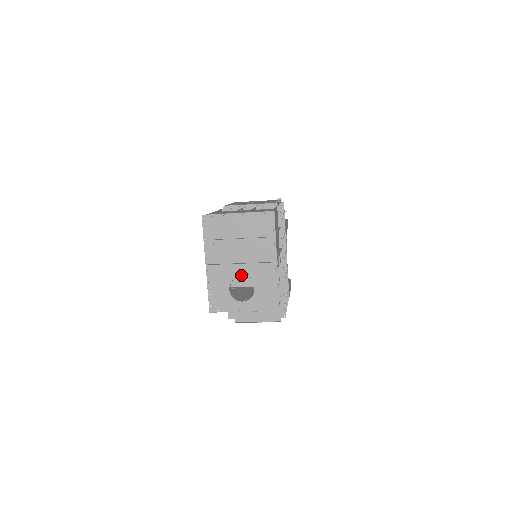
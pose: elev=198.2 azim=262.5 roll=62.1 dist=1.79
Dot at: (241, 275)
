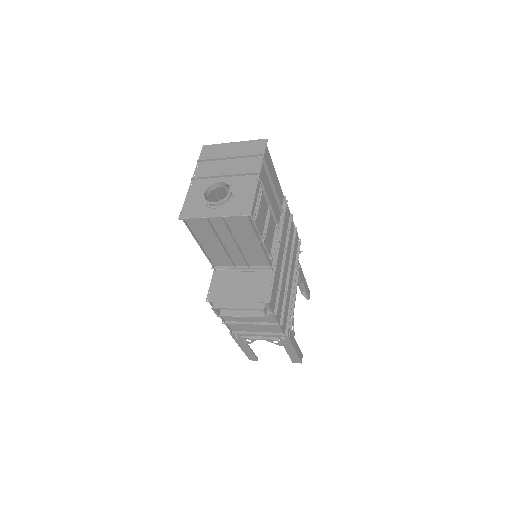
Dot at: (220, 181)
